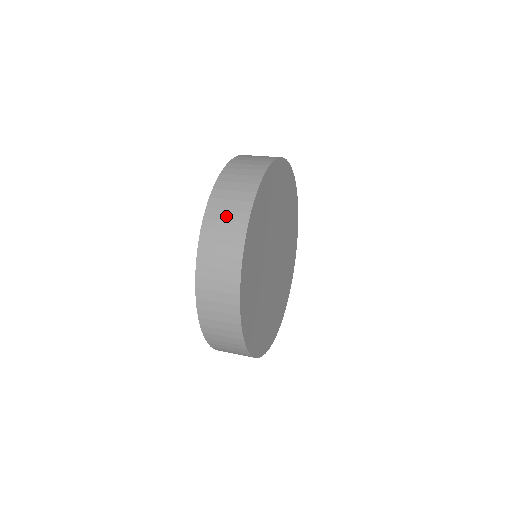
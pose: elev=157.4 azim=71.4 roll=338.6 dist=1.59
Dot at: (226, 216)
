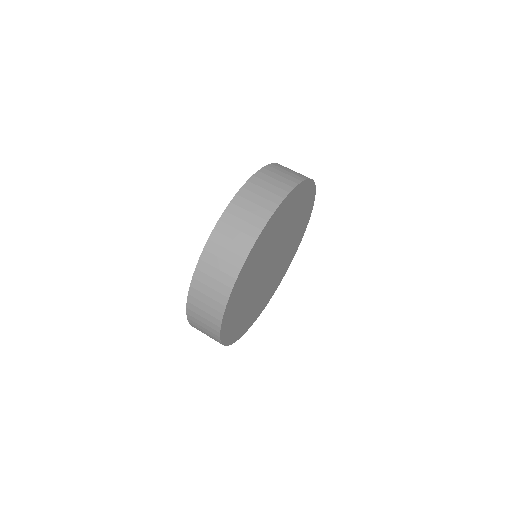
Dot at: (234, 235)
